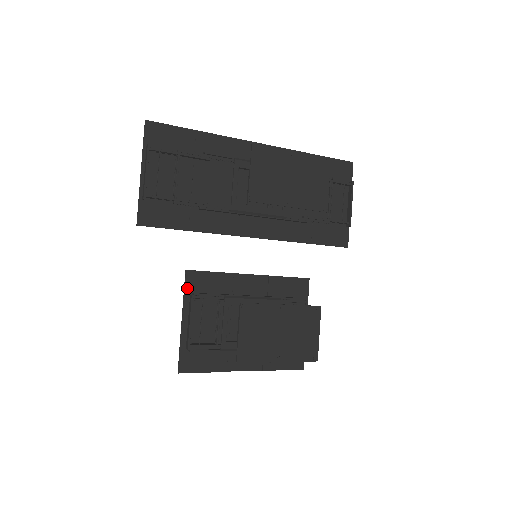
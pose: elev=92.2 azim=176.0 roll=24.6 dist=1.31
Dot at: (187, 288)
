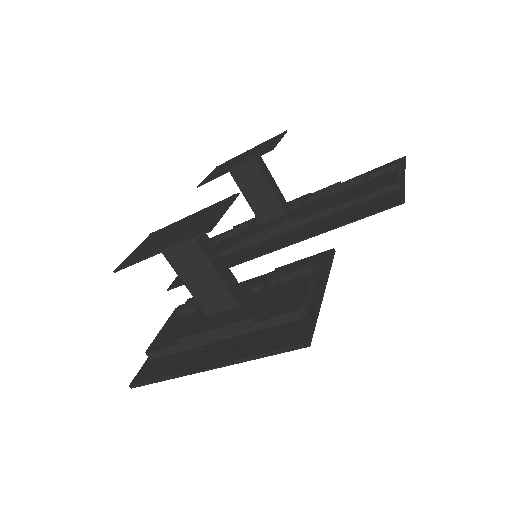
Dot at: occluded
